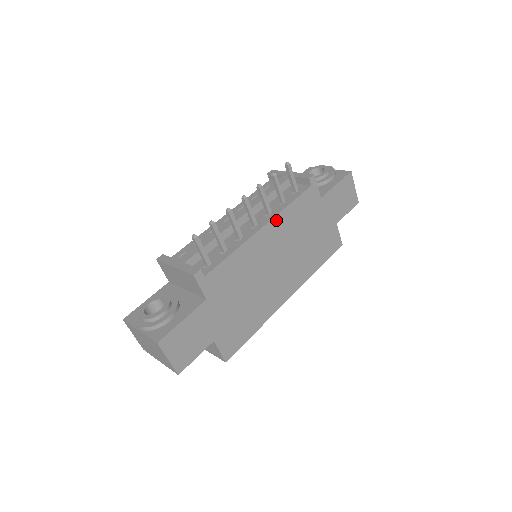
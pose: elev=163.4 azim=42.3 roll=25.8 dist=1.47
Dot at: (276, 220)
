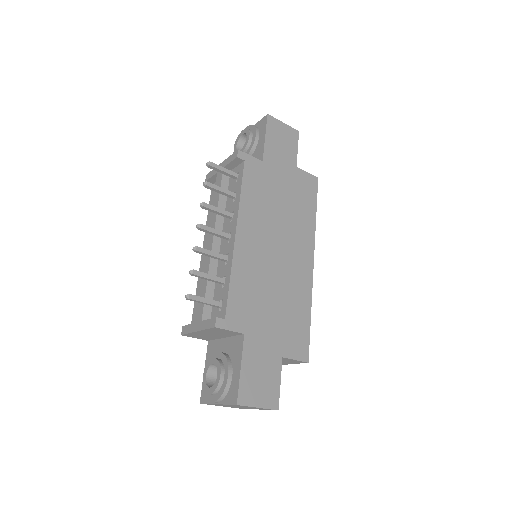
Dot at: (241, 217)
